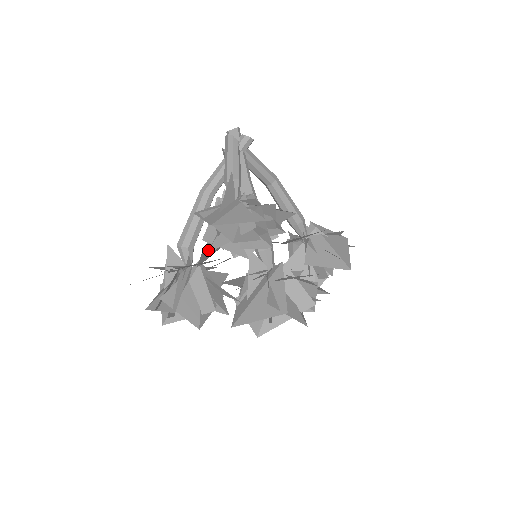
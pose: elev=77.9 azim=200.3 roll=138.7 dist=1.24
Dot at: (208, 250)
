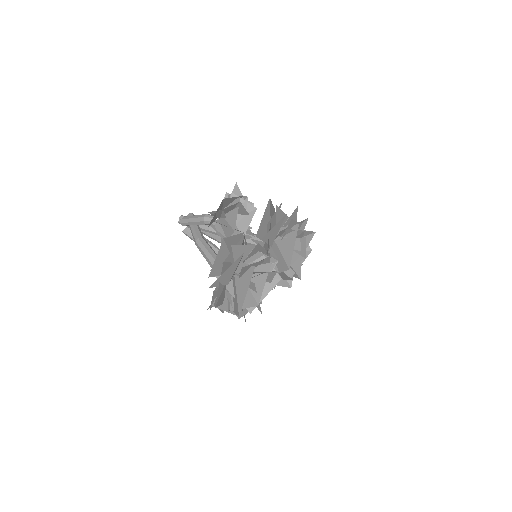
Dot at: (233, 229)
